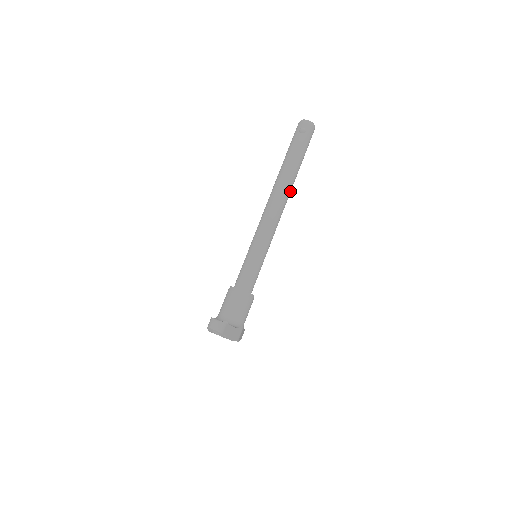
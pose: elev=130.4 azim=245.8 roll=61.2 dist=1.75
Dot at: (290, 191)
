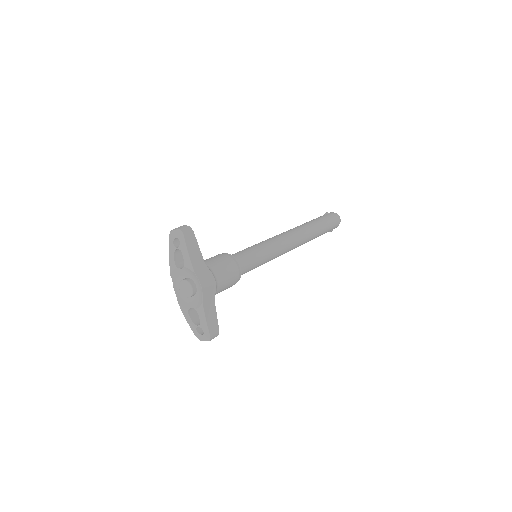
Dot at: (307, 234)
